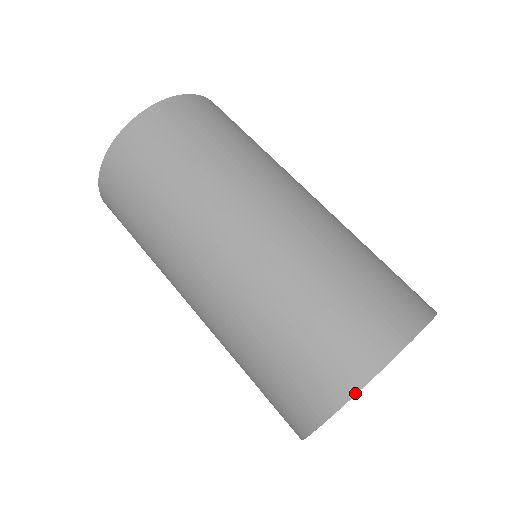
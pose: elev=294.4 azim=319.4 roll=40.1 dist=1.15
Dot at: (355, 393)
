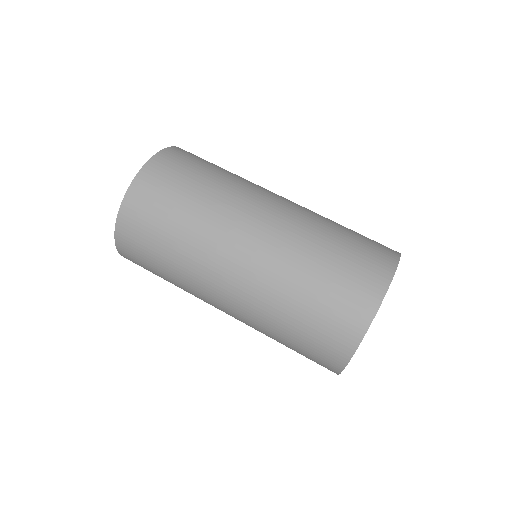
Dot at: (357, 347)
